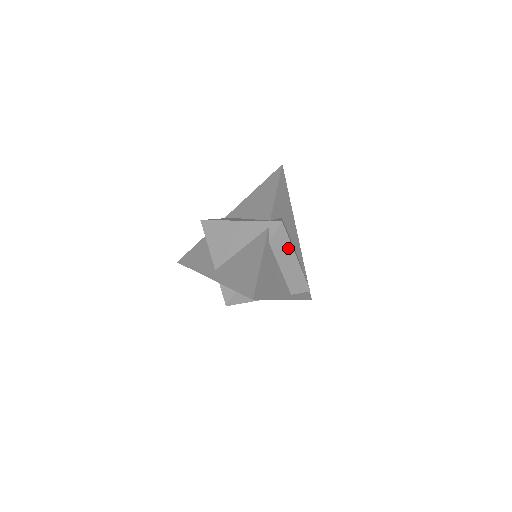
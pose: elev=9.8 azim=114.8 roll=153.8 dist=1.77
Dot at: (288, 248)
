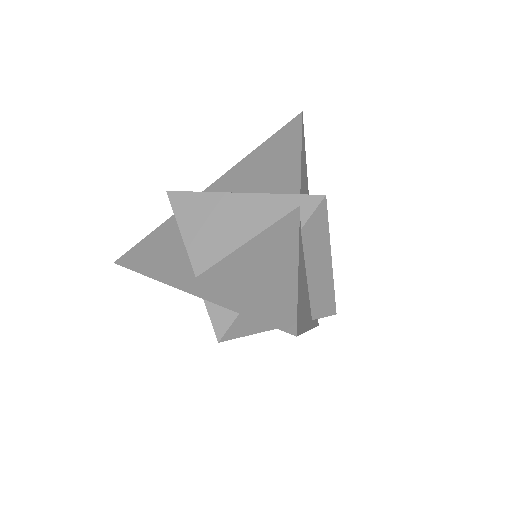
Dot at: (324, 243)
